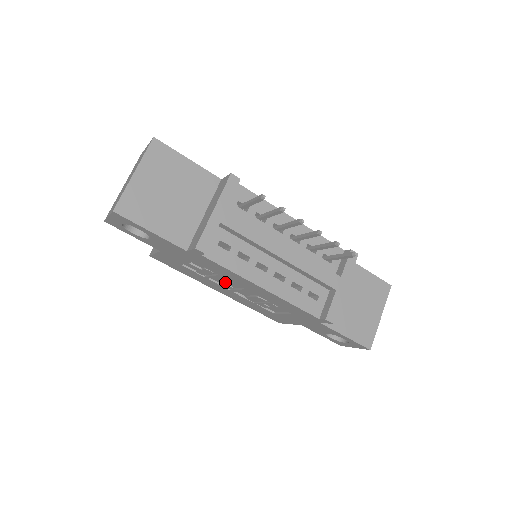
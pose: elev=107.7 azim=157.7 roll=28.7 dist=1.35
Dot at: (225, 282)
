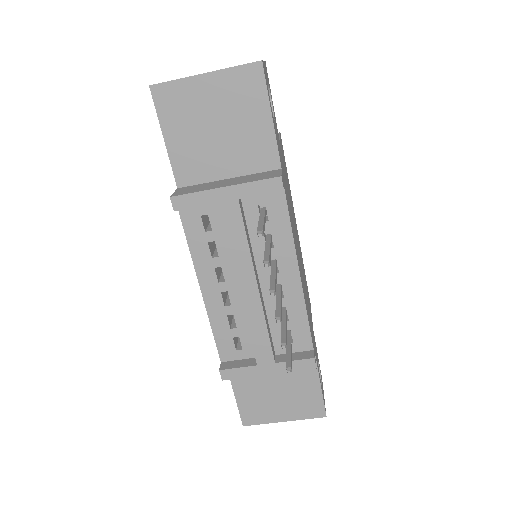
Dot at: occluded
